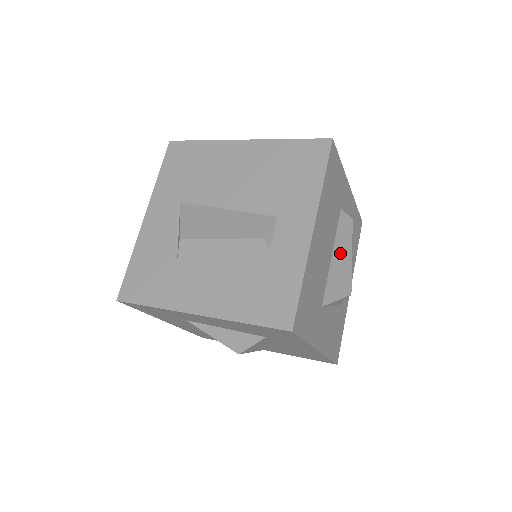
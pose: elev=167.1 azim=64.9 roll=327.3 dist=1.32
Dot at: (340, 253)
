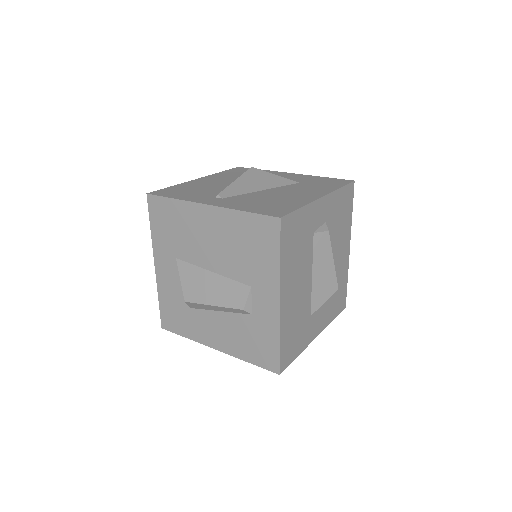
Dot at: (320, 268)
